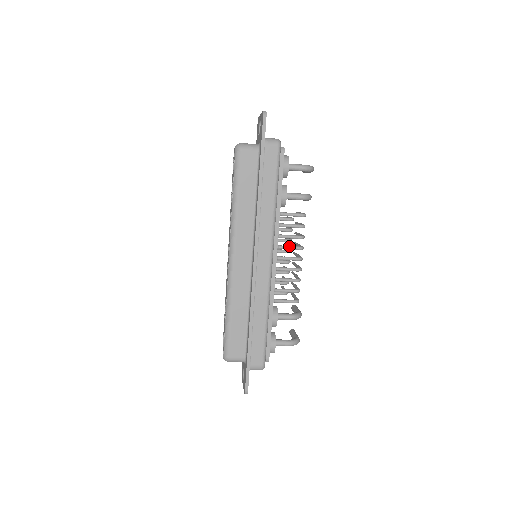
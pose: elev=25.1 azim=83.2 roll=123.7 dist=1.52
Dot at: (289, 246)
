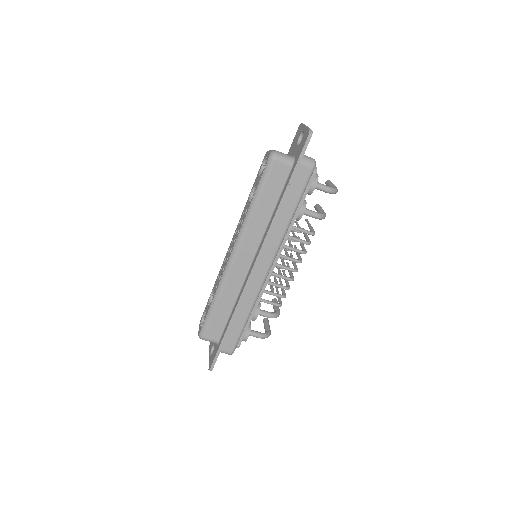
Dot at: (290, 257)
